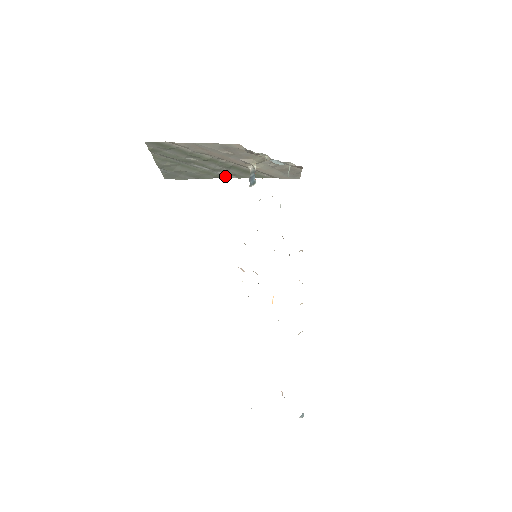
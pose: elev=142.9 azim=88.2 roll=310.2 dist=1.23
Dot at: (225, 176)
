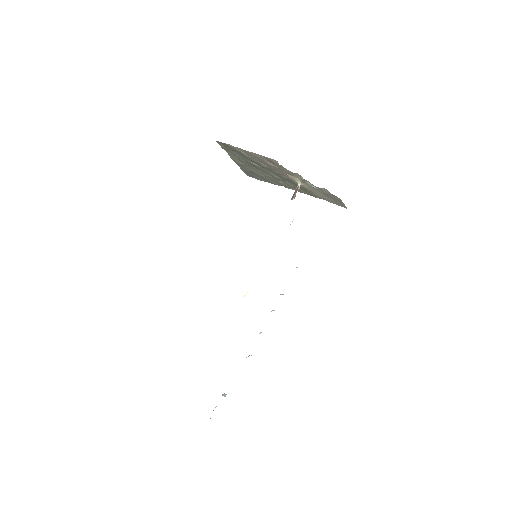
Dot at: (288, 187)
